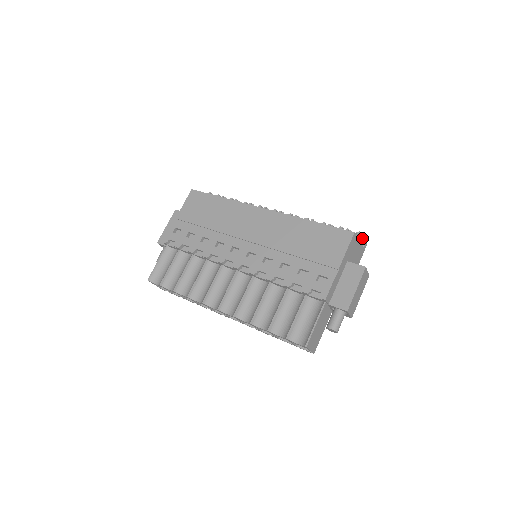
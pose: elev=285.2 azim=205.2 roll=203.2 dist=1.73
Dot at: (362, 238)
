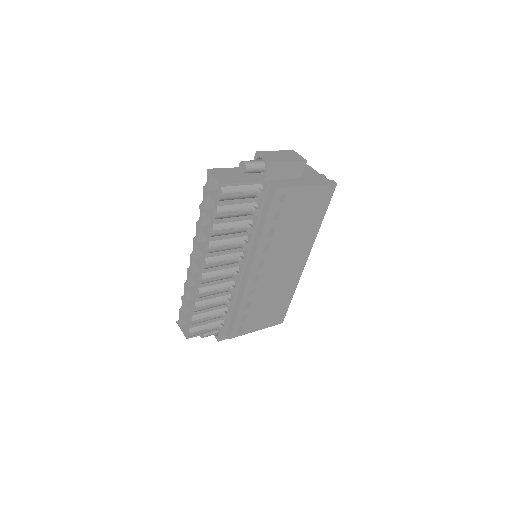
Dot at: (329, 180)
